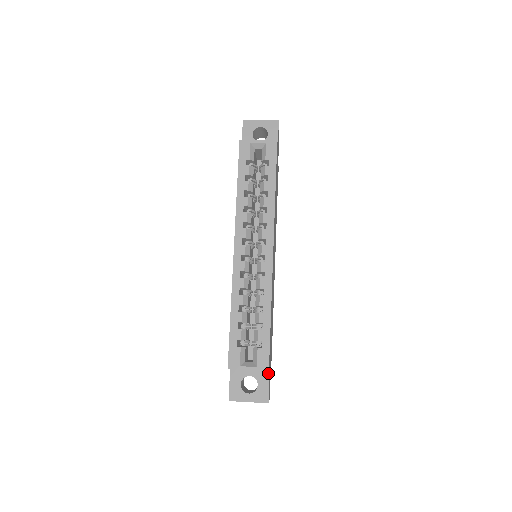
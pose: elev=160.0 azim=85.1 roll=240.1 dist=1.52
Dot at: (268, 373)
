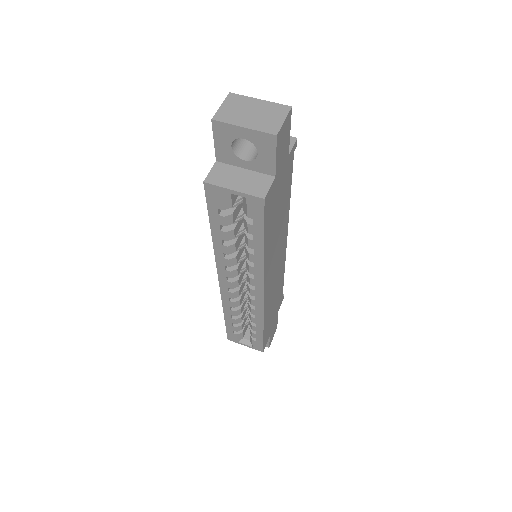
Dot at: occluded
